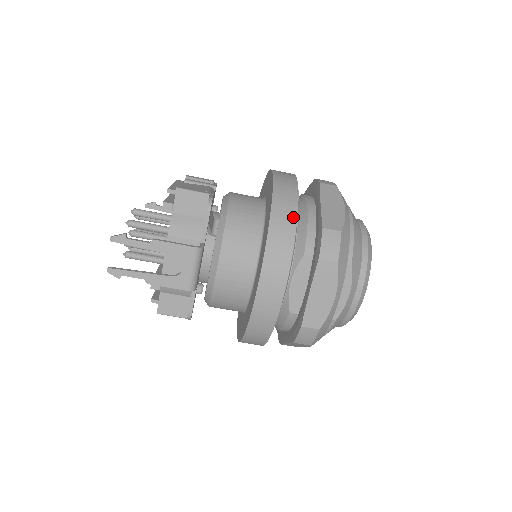
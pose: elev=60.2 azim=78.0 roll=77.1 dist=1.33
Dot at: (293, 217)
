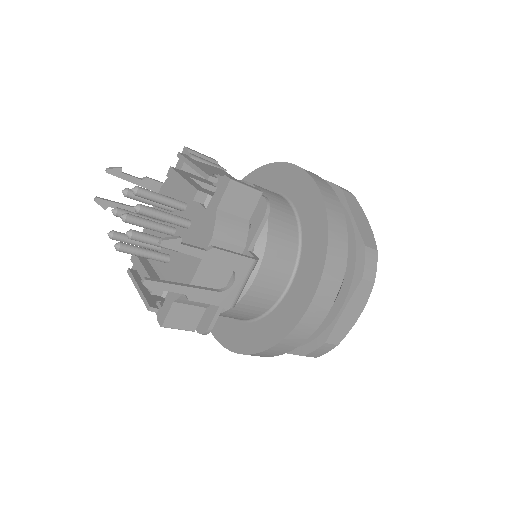
Dot at: (345, 232)
